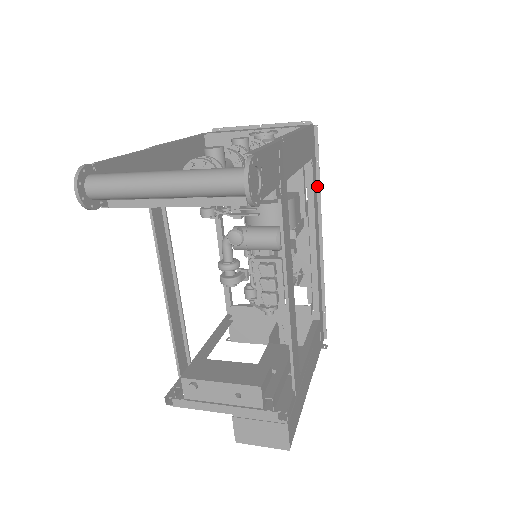
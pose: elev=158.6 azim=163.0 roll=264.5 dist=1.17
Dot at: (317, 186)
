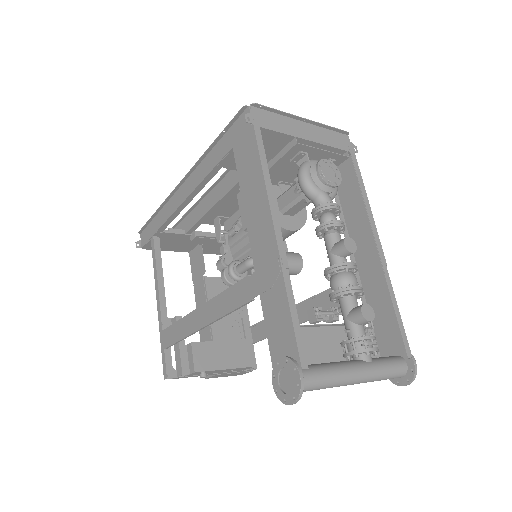
Dot at: occluded
